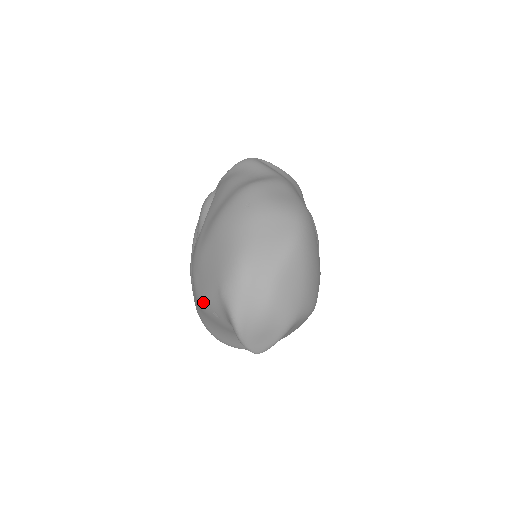
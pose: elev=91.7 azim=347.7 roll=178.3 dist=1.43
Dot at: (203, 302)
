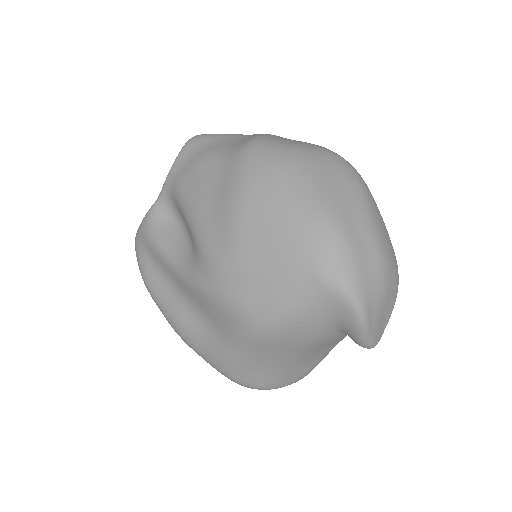
Dot at: (275, 322)
